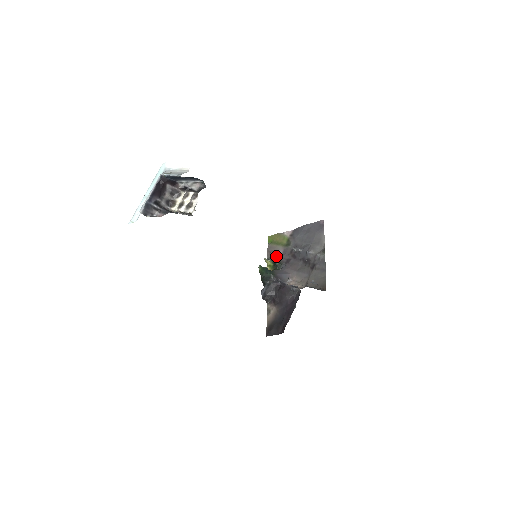
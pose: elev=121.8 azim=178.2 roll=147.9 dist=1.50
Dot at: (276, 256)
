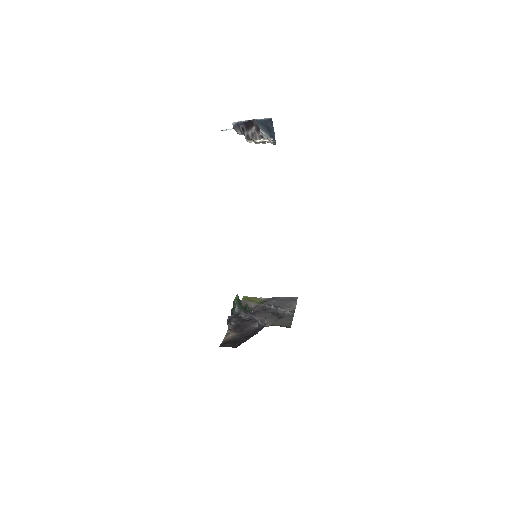
Dot at: (248, 306)
